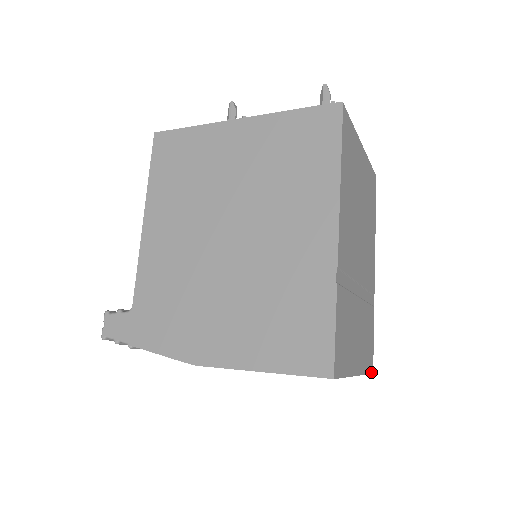
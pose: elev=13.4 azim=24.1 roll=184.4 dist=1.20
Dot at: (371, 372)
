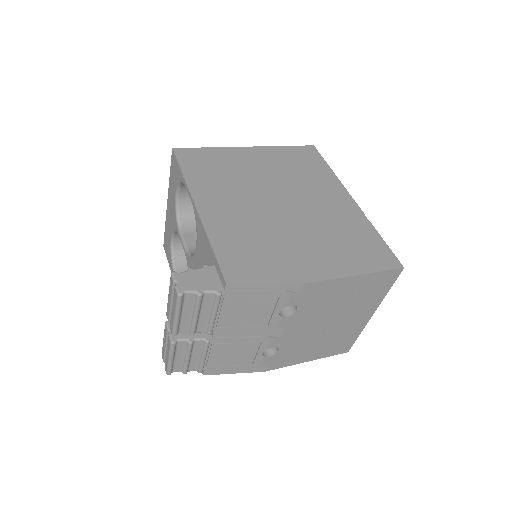
Dot at: (350, 347)
